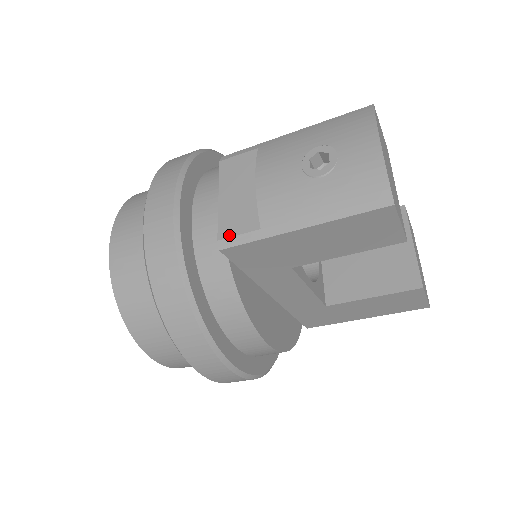
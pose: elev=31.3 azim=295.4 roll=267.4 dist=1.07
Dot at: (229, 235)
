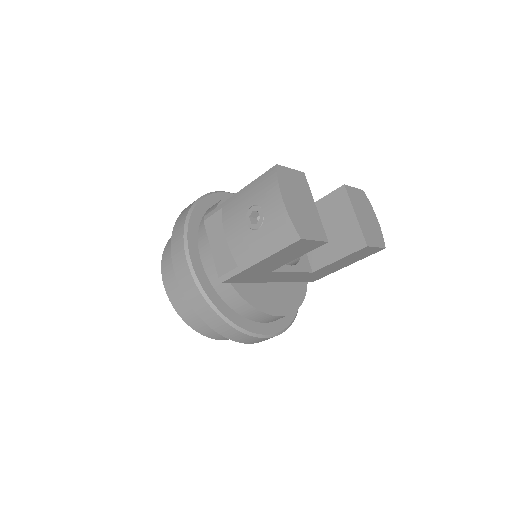
Dot at: (223, 273)
